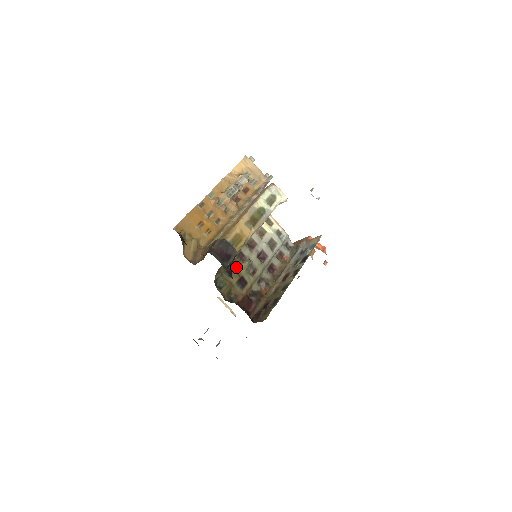
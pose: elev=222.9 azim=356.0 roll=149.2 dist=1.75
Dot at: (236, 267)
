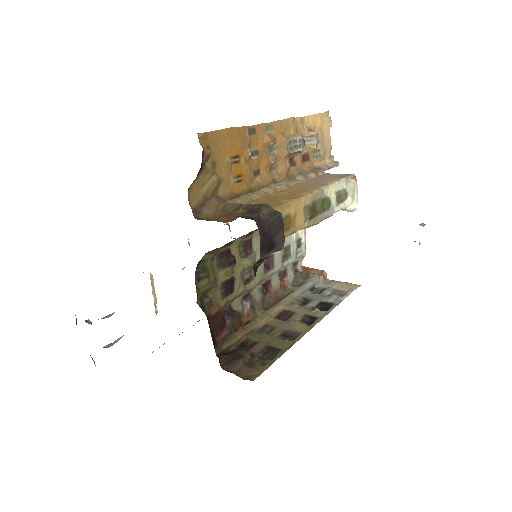
Dot at: (235, 259)
